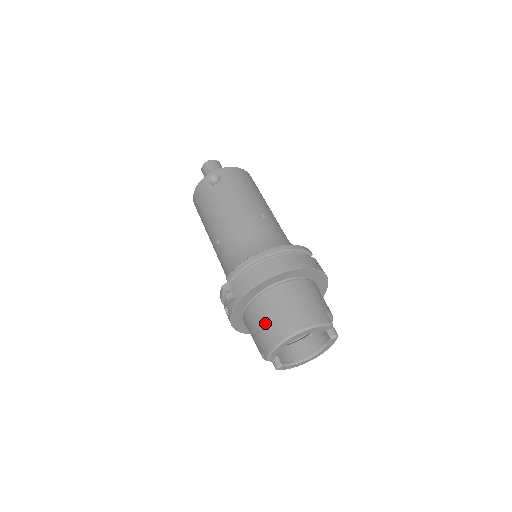
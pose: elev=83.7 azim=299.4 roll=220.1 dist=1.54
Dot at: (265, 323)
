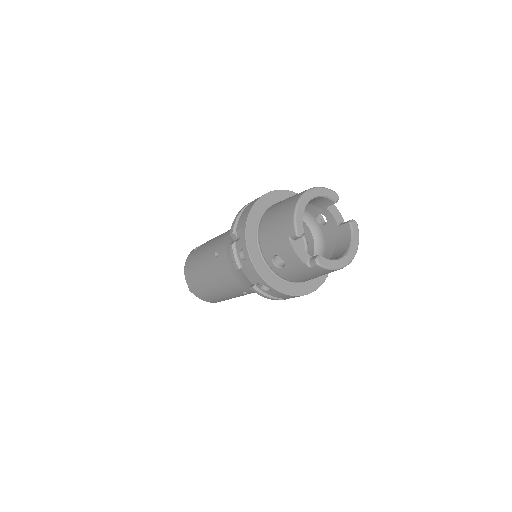
Dot at: (277, 214)
